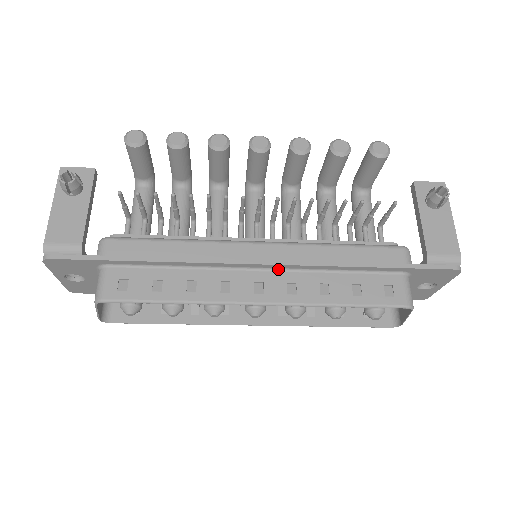
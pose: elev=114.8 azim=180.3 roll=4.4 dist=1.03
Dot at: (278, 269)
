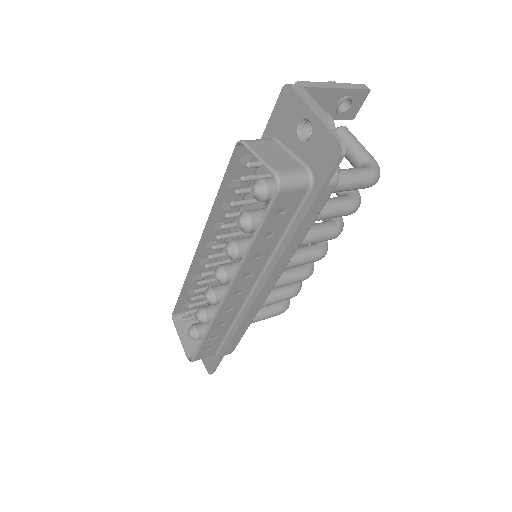
Dot at: (229, 229)
